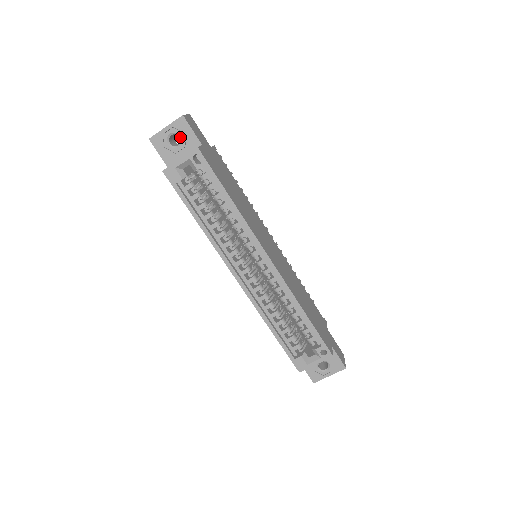
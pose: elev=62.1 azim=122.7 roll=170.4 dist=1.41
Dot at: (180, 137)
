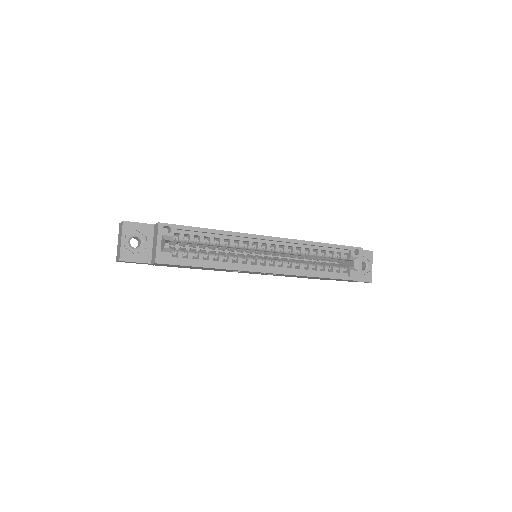
Dot at: (136, 236)
